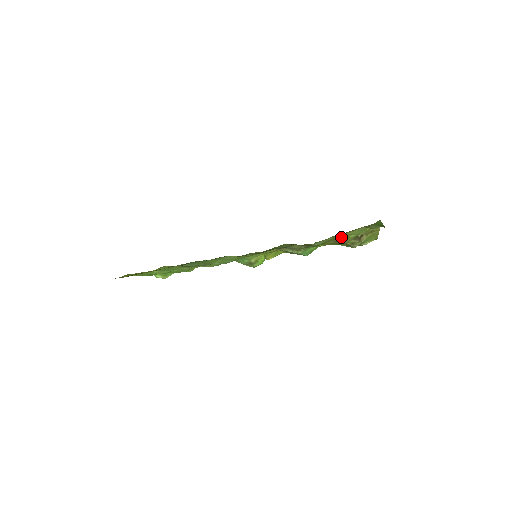
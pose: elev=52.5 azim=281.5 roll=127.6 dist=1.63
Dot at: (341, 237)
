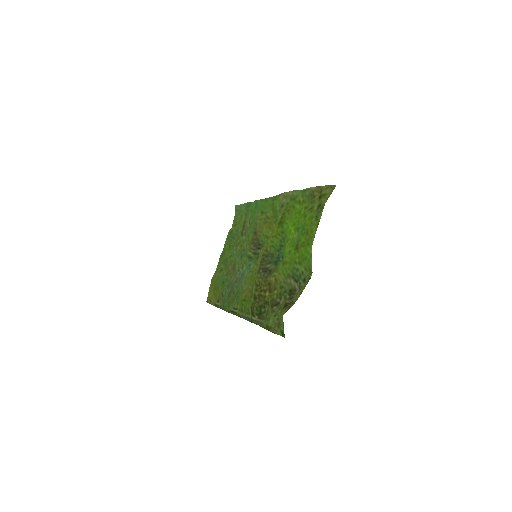
Dot at: (273, 313)
